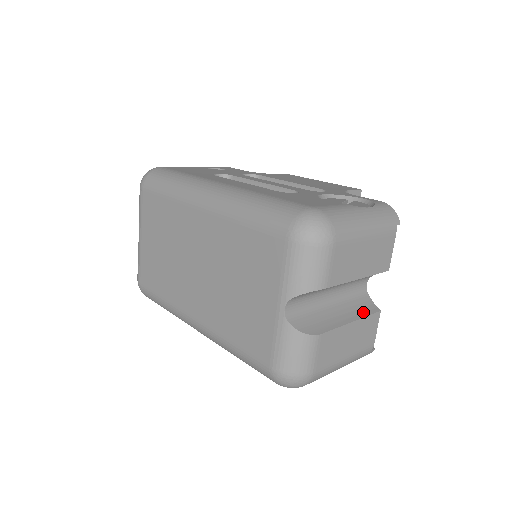
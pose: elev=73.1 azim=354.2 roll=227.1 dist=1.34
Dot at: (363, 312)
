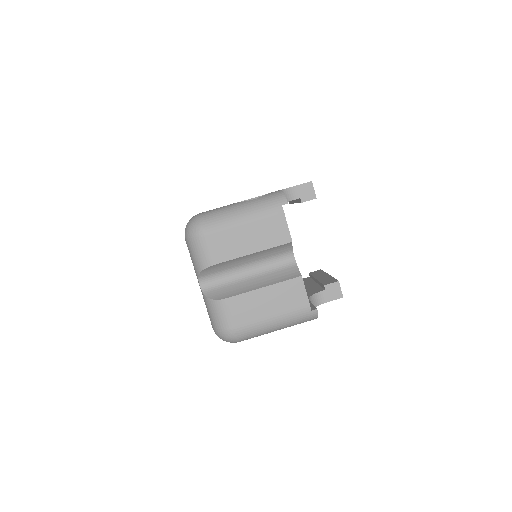
Dot at: (281, 279)
